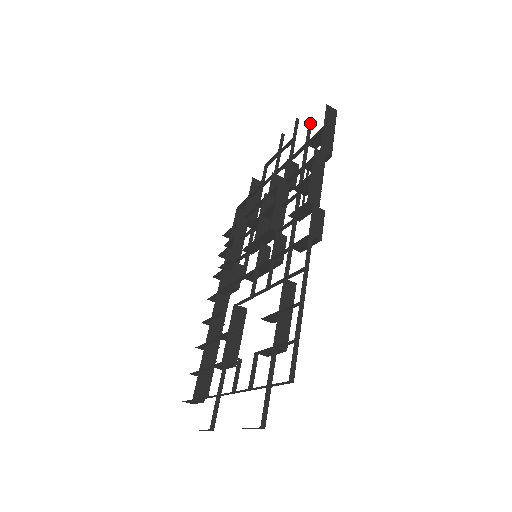
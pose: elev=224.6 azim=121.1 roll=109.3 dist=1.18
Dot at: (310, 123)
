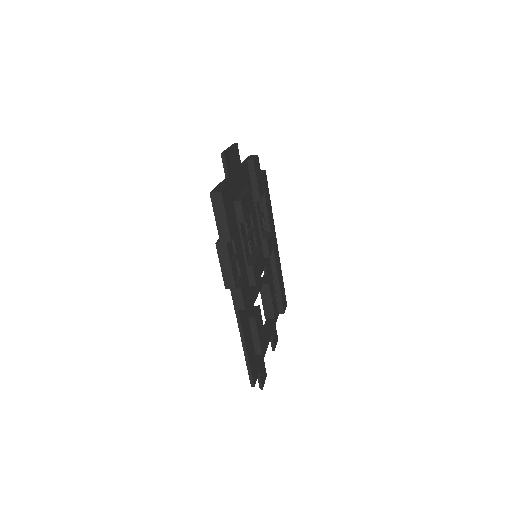
Dot at: (219, 185)
